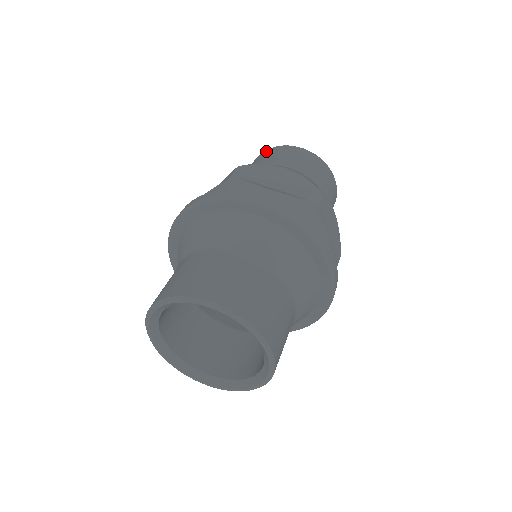
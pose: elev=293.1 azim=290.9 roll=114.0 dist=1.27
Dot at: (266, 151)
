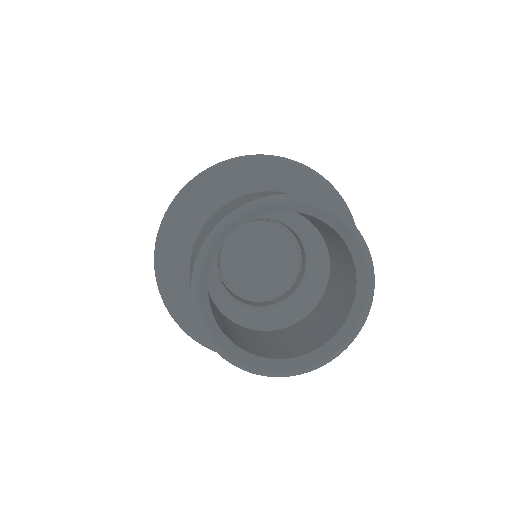
Dot at: occluded
